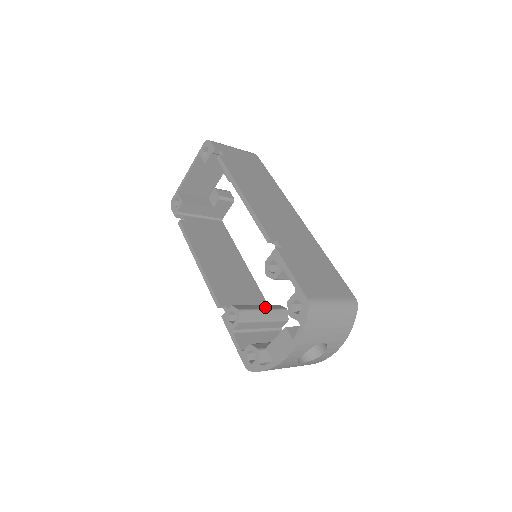
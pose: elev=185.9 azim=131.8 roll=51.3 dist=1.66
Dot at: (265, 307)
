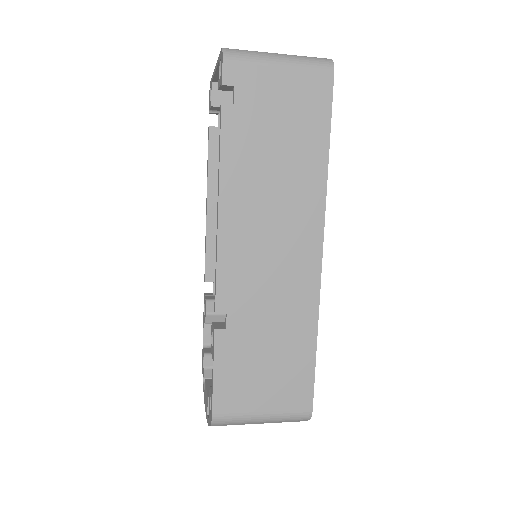
Dot at: occluded
